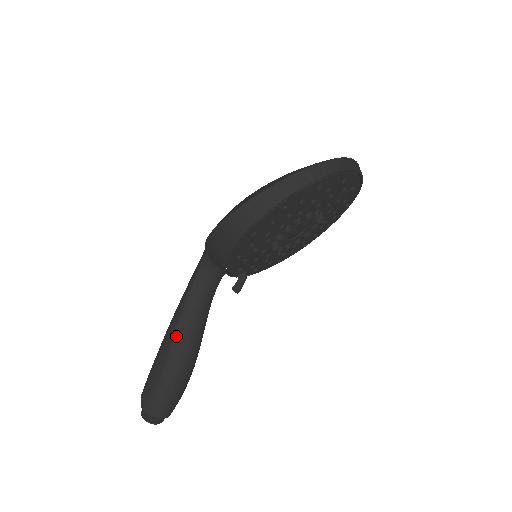
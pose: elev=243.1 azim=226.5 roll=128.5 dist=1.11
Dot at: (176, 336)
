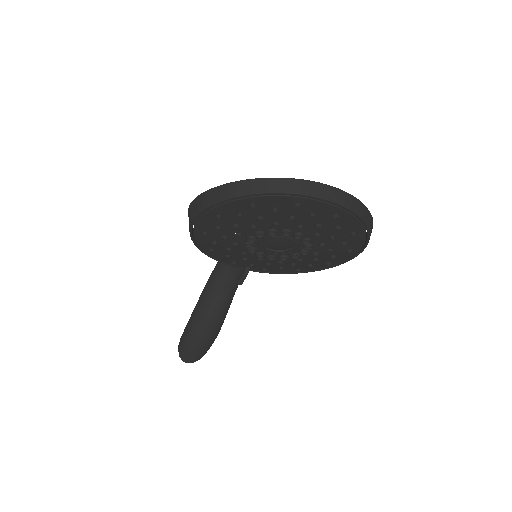
Dot at: (199, 300)
